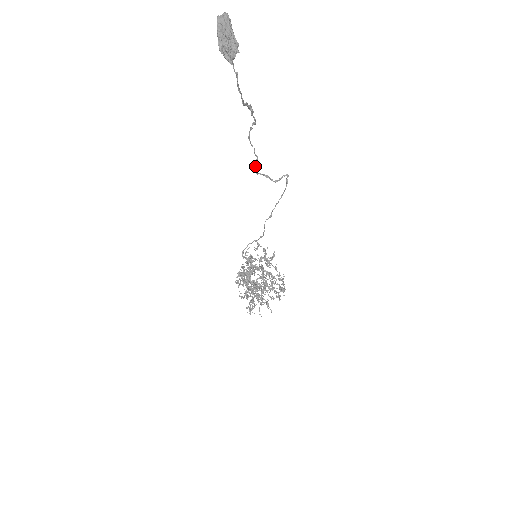
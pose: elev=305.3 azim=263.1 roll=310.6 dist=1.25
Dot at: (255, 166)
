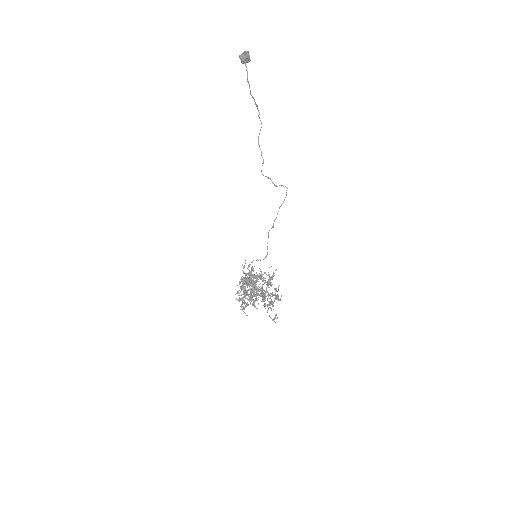
Dot at: occluded
